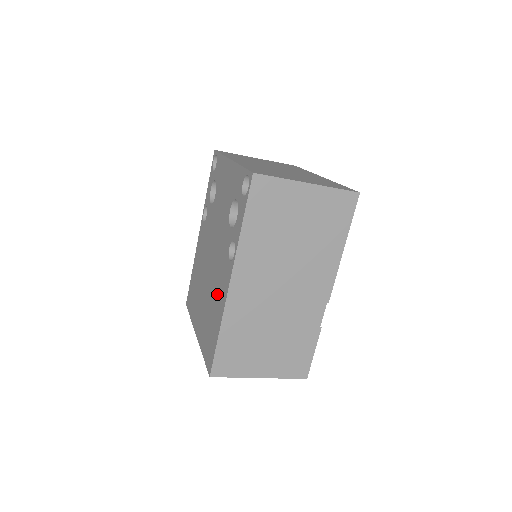
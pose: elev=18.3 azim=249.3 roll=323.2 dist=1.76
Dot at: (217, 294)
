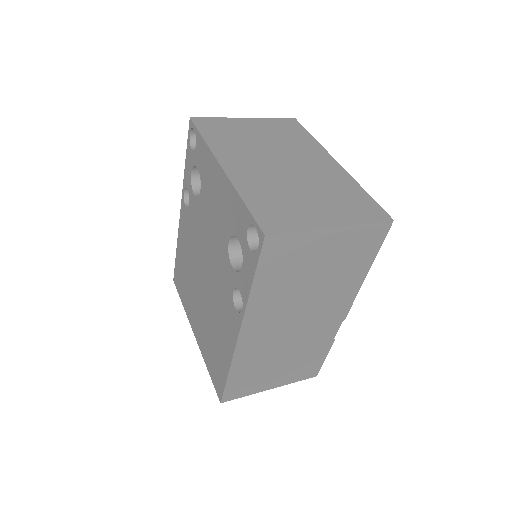
Dot at: (220, 326)
